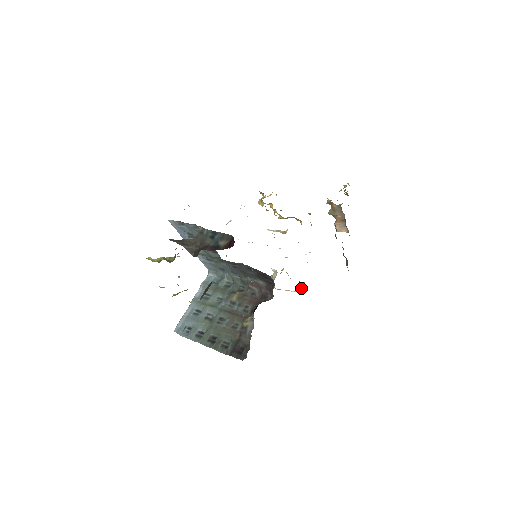
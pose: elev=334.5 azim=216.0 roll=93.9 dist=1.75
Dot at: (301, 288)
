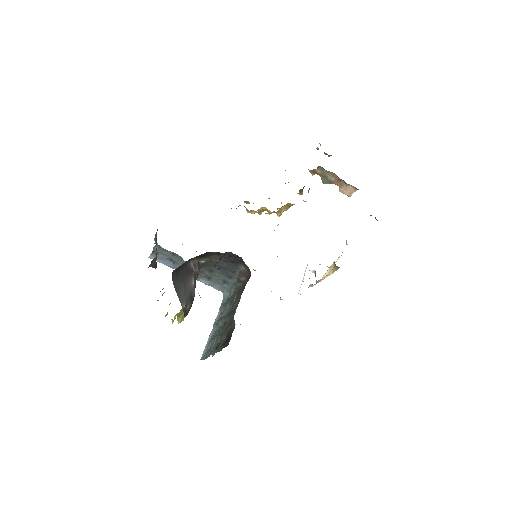
Dot at: (335, 270)
